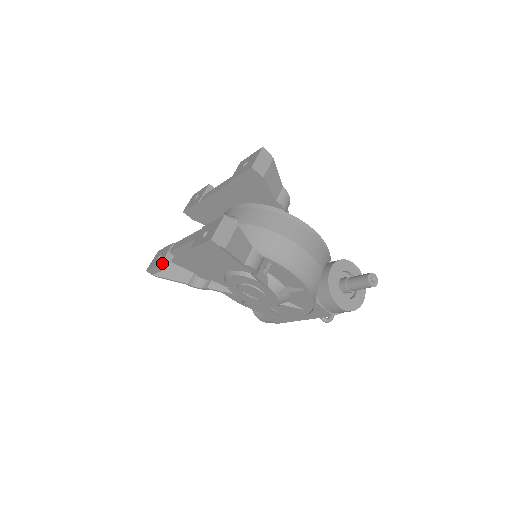
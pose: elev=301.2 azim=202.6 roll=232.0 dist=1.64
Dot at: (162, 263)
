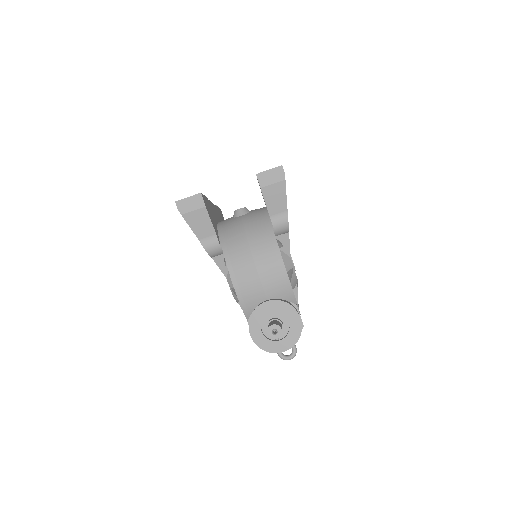
Dot at: occluded
